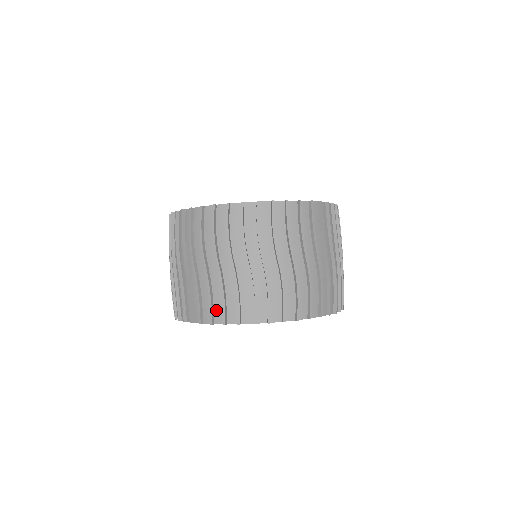
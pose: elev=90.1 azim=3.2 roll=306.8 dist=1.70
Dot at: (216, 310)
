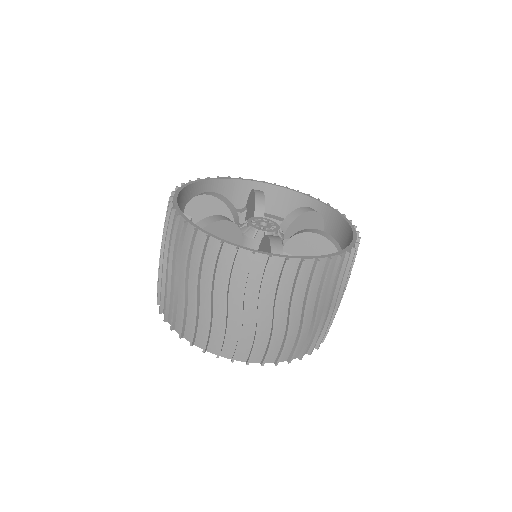
Dot at: occluded
